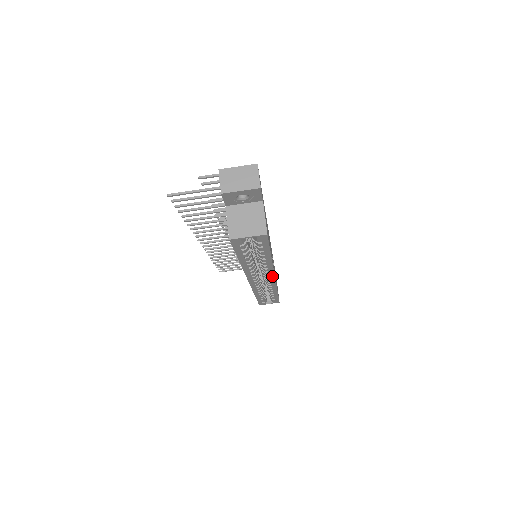
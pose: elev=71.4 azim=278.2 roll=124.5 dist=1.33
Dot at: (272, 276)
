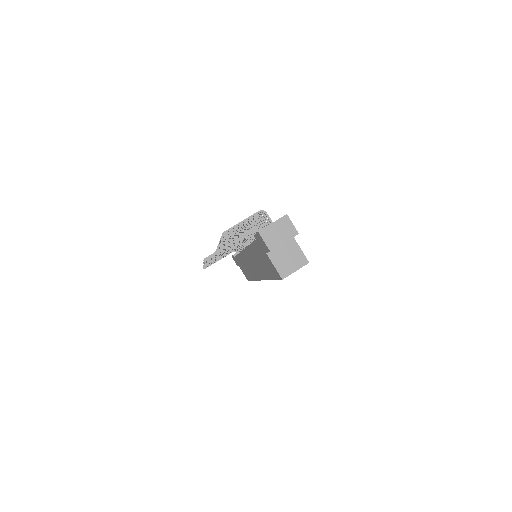
Dot at: occluded
